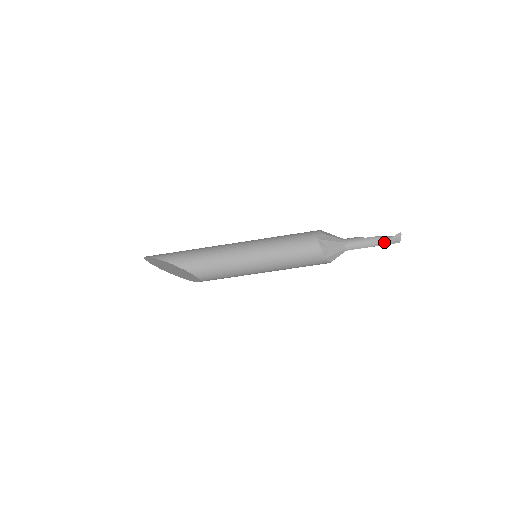
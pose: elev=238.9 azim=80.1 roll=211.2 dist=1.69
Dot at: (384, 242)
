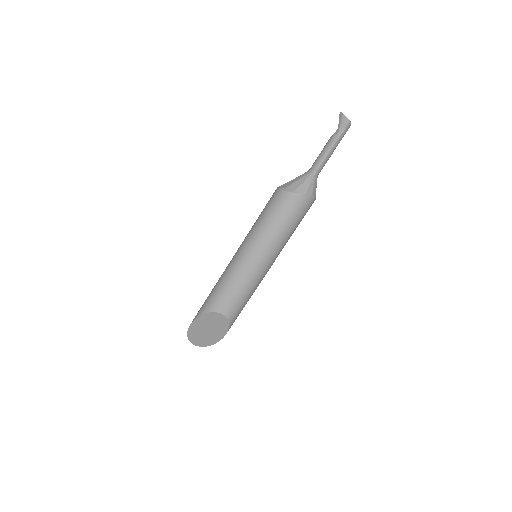
Dot at: (336, 134)
